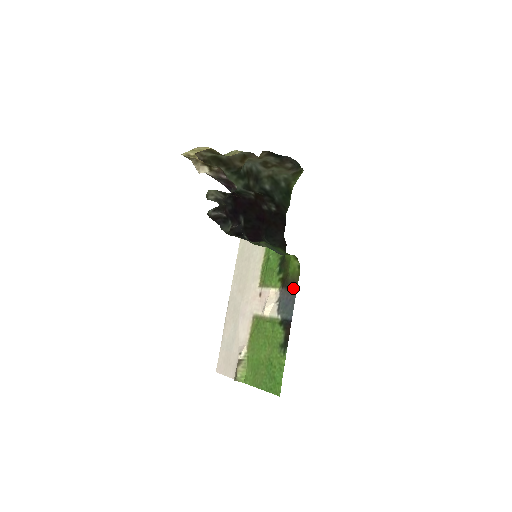
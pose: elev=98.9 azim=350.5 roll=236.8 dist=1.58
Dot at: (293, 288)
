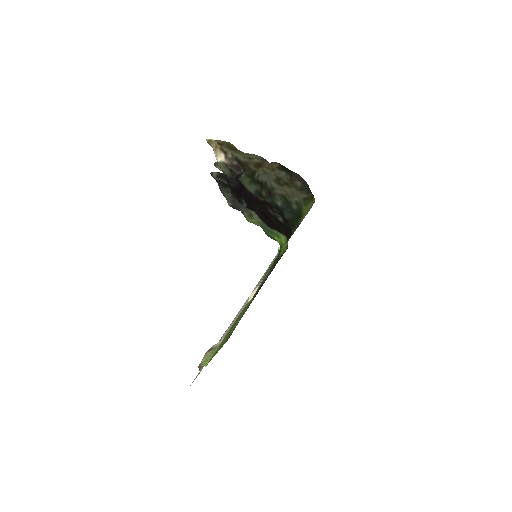
Dot at: (277, 262)
